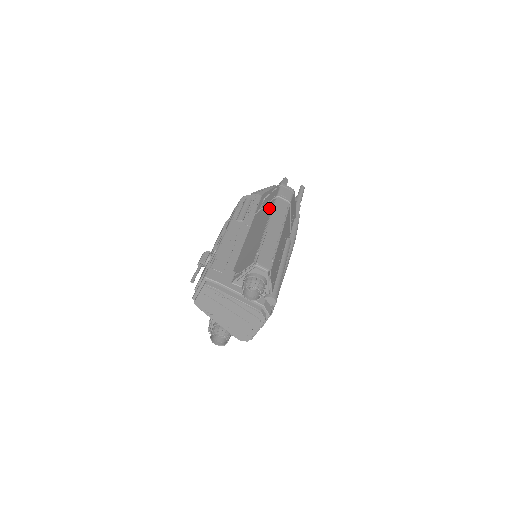
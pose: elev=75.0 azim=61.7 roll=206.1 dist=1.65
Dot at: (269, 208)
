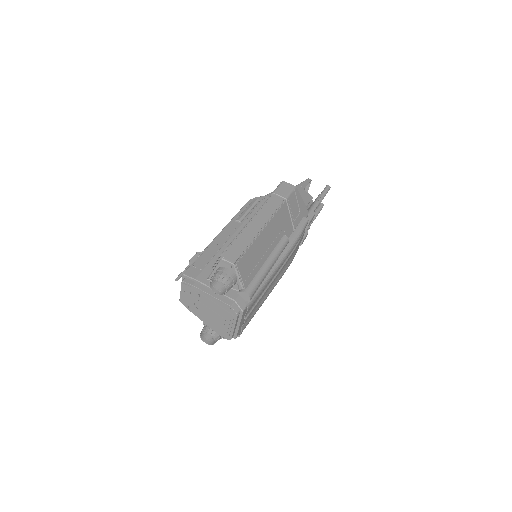
Dot at: occluded
